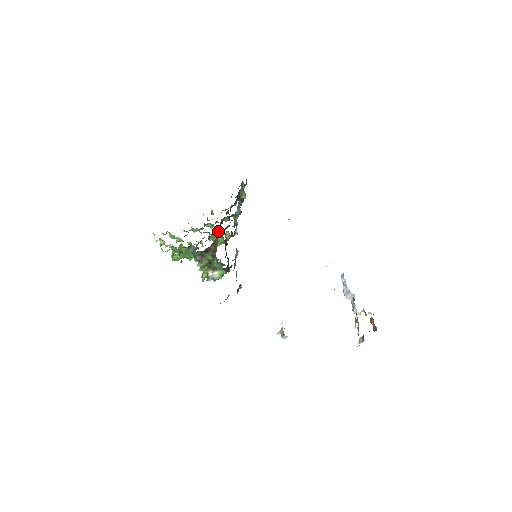
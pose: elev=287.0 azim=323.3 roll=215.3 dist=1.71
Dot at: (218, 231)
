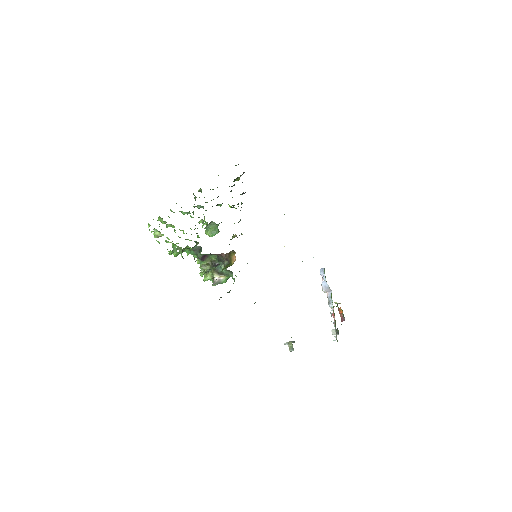
Dot at: occluded
